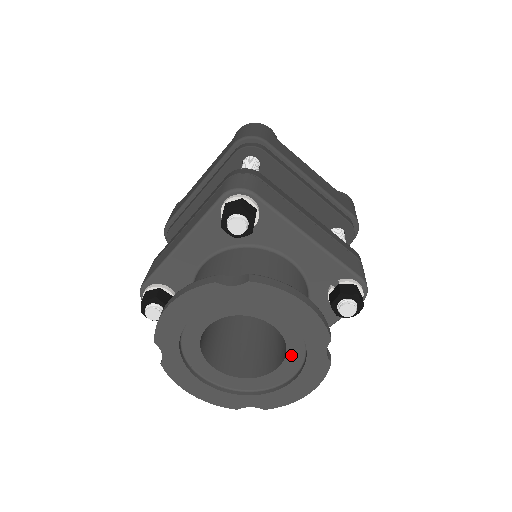
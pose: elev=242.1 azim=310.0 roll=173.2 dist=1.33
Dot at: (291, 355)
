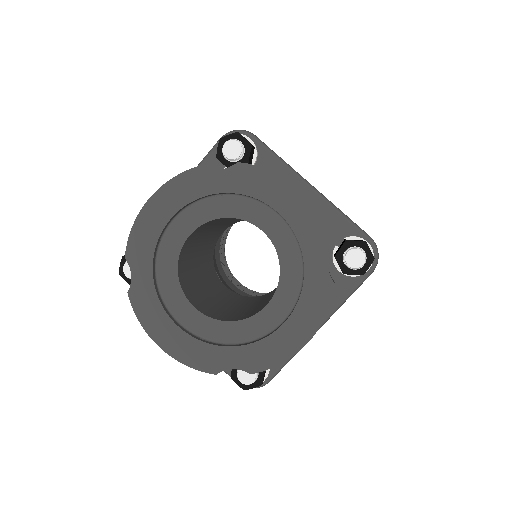
Dot at: (286, 279)
